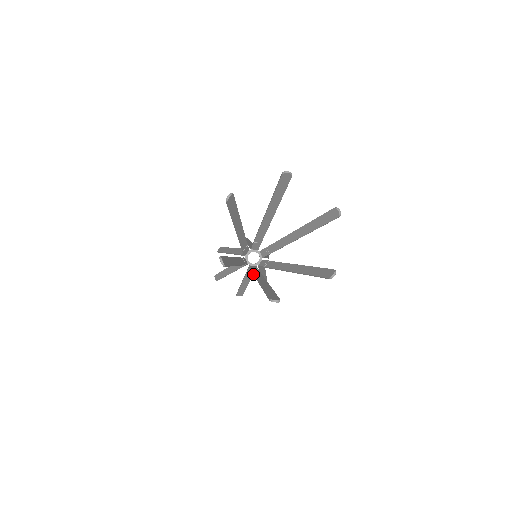
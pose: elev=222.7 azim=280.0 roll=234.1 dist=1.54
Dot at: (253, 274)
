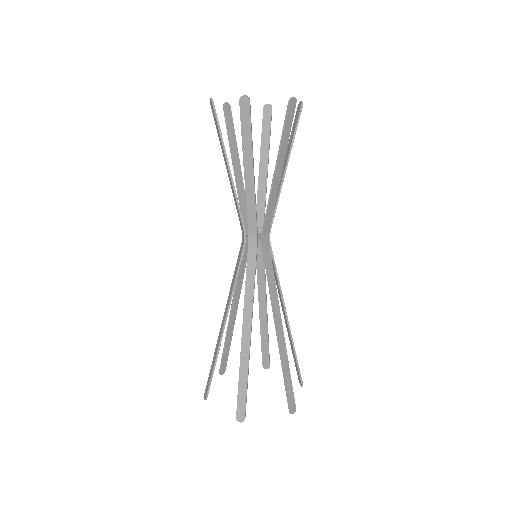
Dot at: (257, 278)
